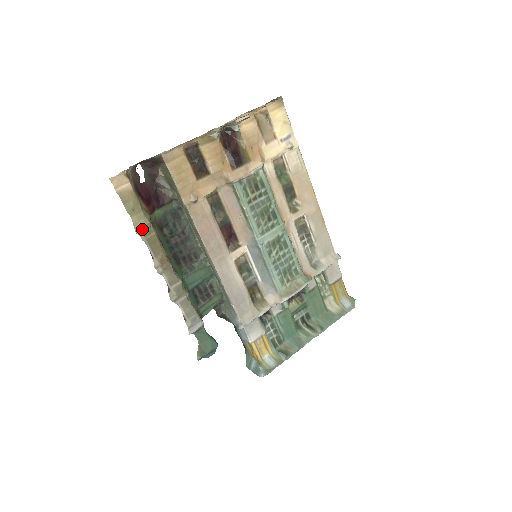
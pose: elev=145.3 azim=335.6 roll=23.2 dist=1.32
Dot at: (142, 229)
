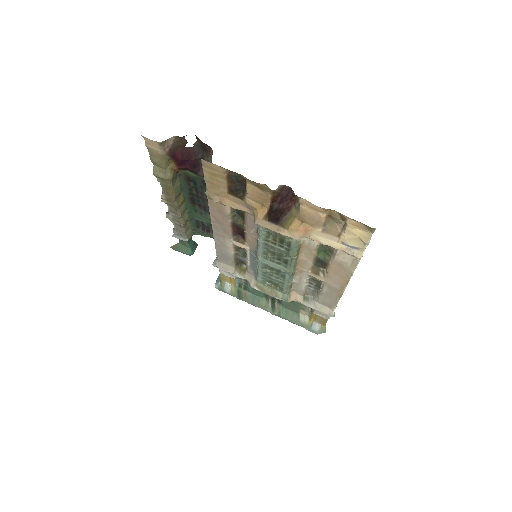
Dot at: (159, 177)
